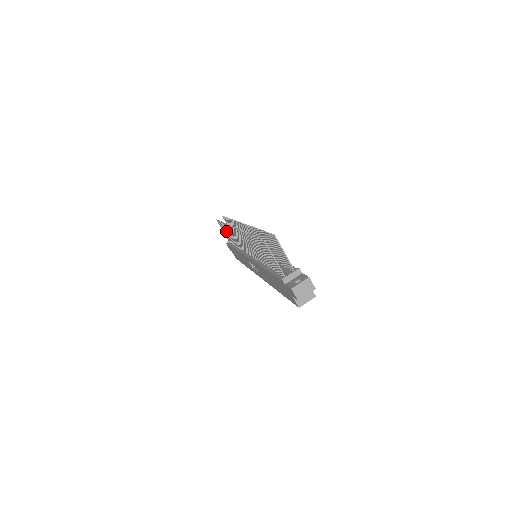
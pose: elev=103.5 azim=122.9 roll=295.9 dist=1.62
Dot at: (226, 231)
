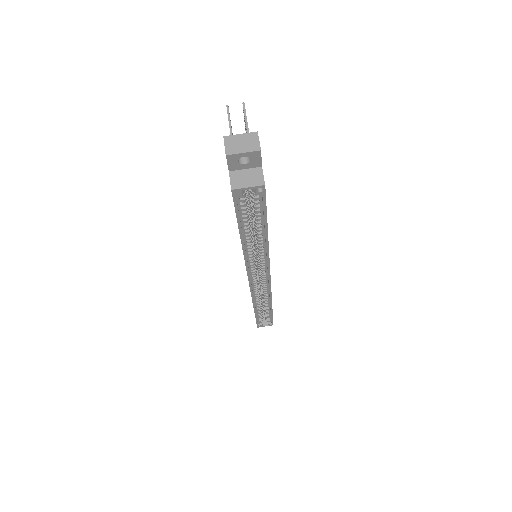
Dot at: occluded
